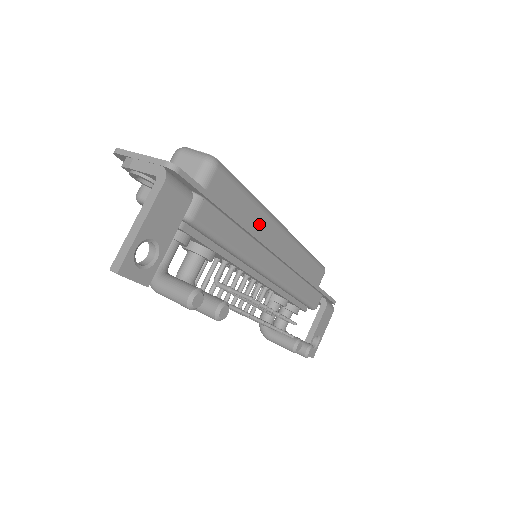
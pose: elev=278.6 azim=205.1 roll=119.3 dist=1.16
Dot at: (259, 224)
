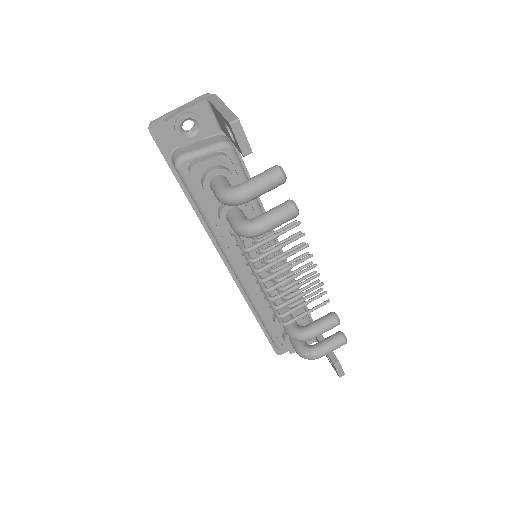
Dot at: occluded
